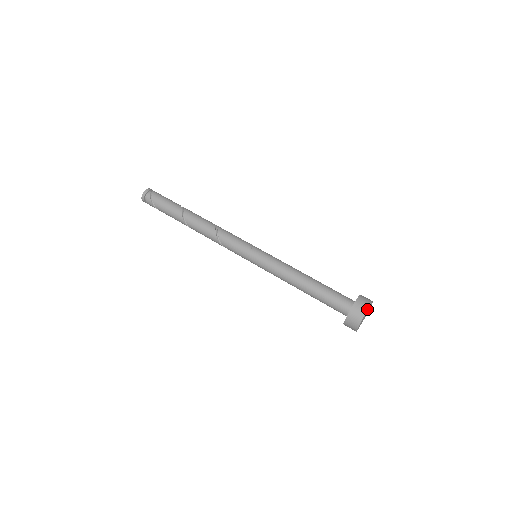
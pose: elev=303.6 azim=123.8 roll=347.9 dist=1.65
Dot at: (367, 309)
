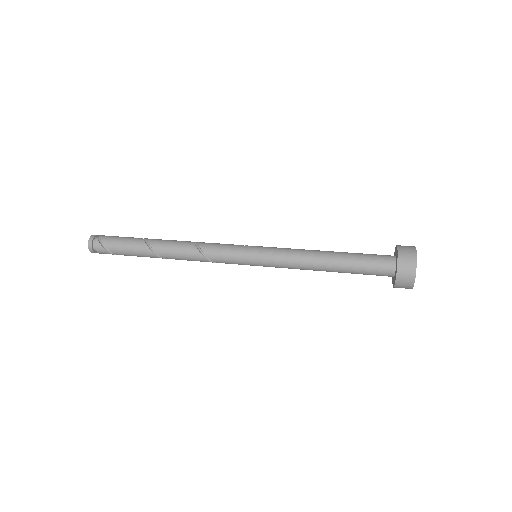
Dot at: (416, 254)
